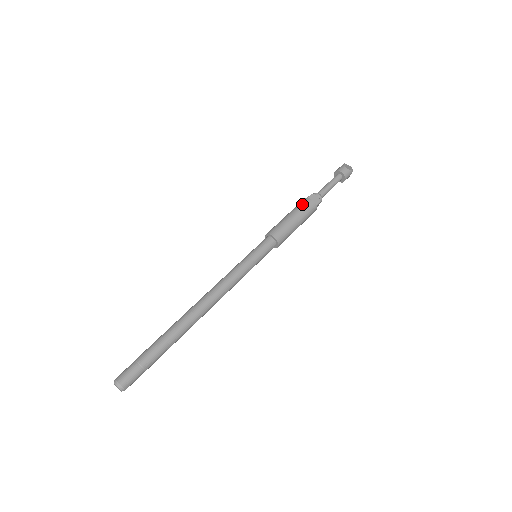
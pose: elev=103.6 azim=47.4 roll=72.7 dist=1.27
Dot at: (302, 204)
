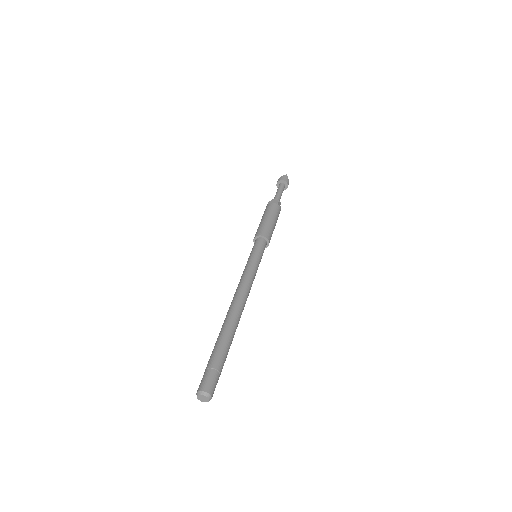
Dot at: (277, 211)
